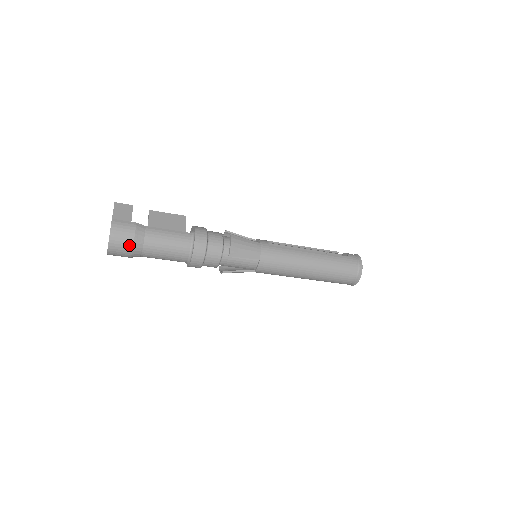
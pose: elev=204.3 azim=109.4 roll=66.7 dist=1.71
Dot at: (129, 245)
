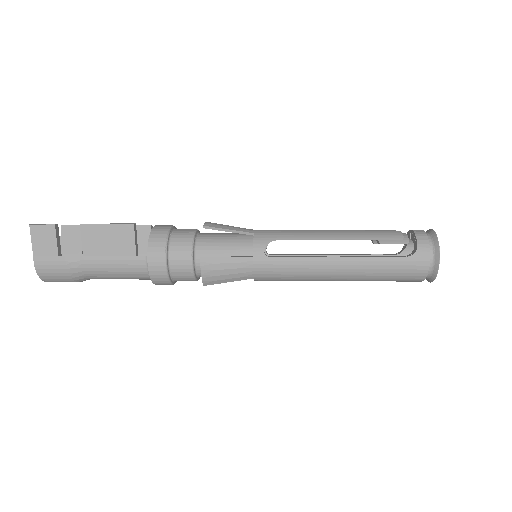
Dot at: (70, 281)
